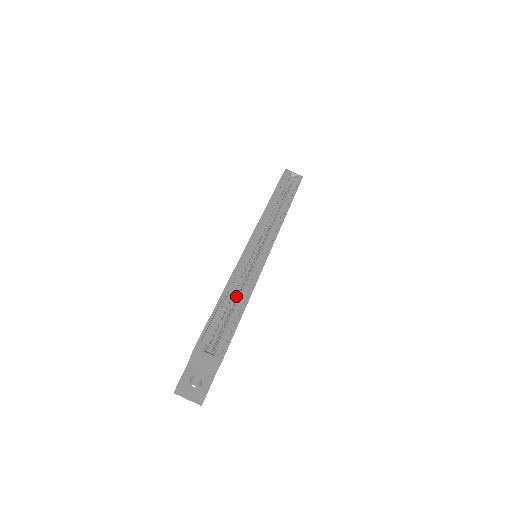
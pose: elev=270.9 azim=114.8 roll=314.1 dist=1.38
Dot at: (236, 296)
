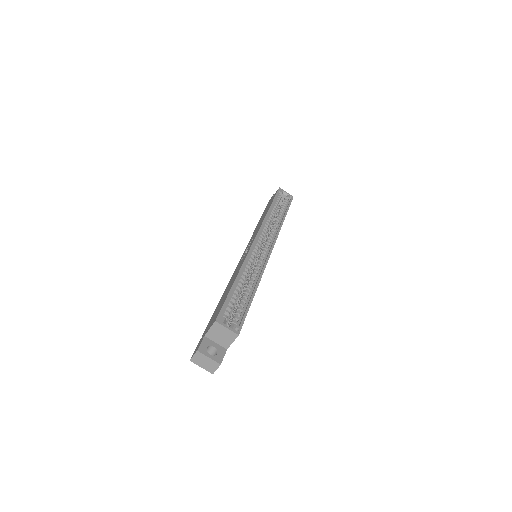
Dot at: (244, 285)
